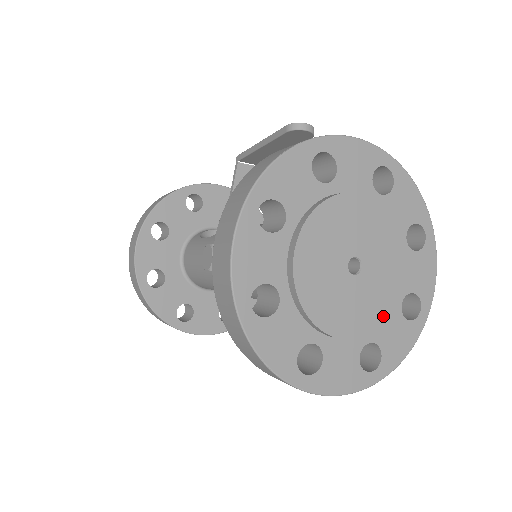
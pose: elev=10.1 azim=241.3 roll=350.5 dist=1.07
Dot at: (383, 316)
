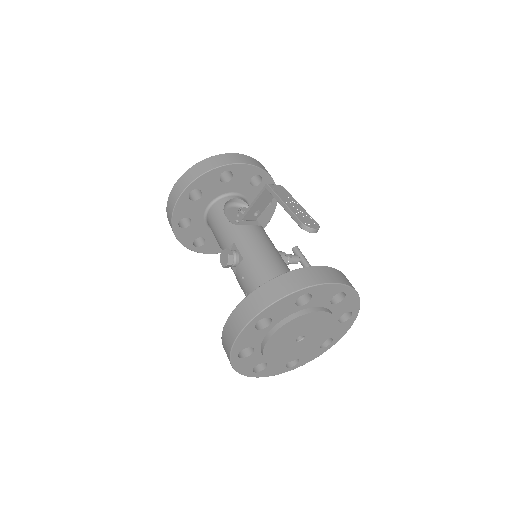
Dot at: (306, 353)
